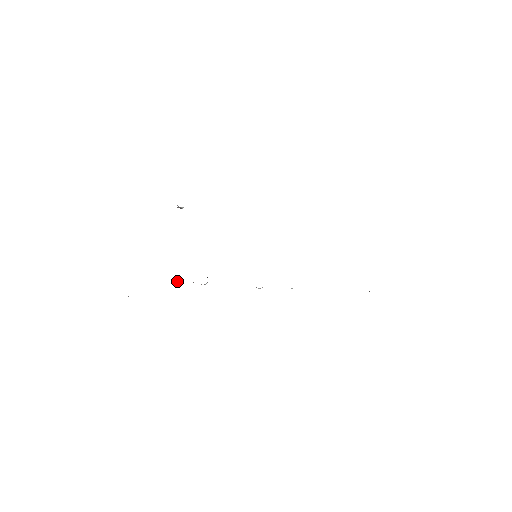
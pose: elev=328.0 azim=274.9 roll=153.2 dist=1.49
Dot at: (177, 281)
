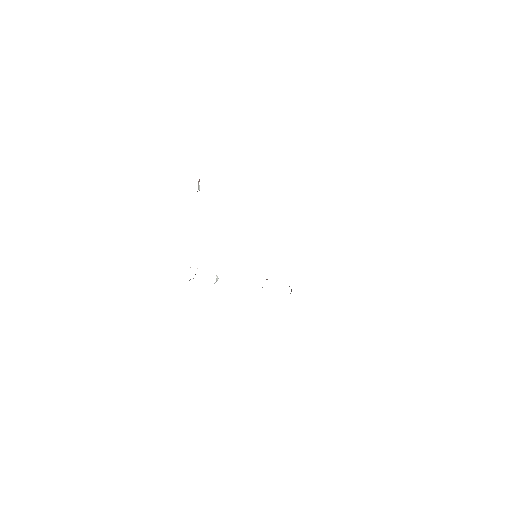
Dot at: (193, 278)
